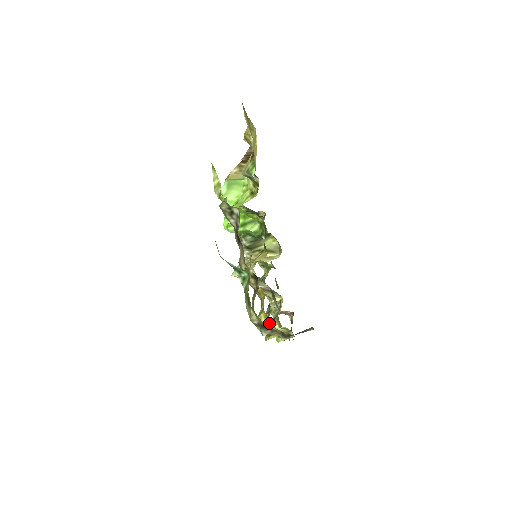
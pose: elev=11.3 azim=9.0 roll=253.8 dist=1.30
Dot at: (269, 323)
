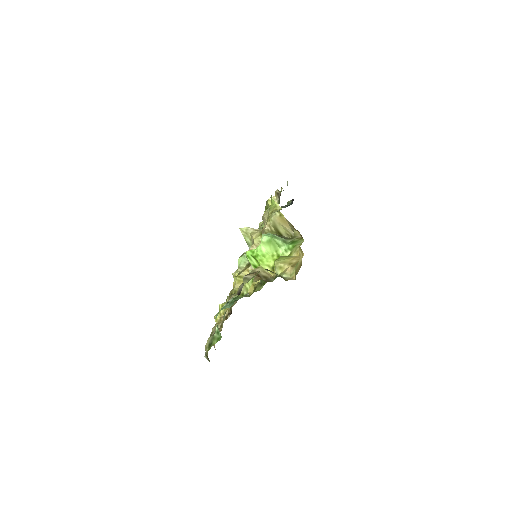
Dot at: occluded
